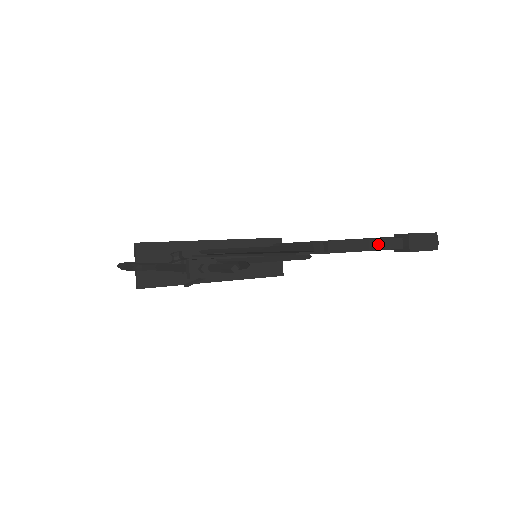
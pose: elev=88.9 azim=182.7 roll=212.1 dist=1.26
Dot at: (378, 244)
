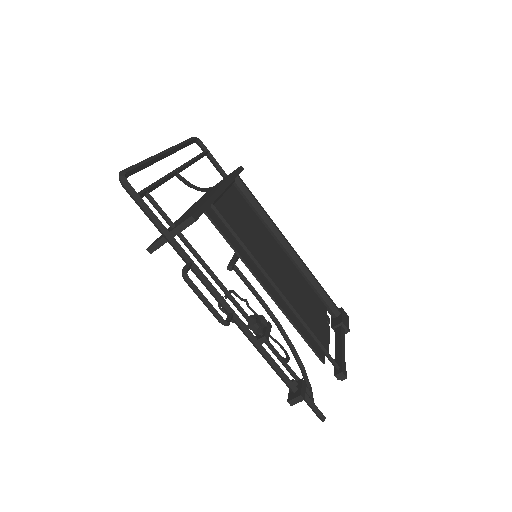
Dot at: occluded
